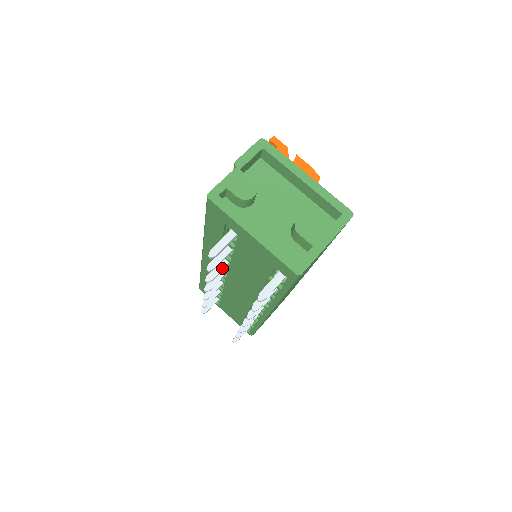
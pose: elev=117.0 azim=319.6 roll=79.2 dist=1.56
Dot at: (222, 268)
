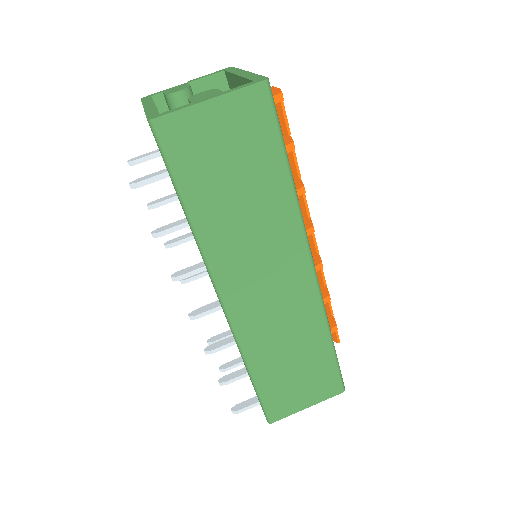
Dot at: (189, 236)
